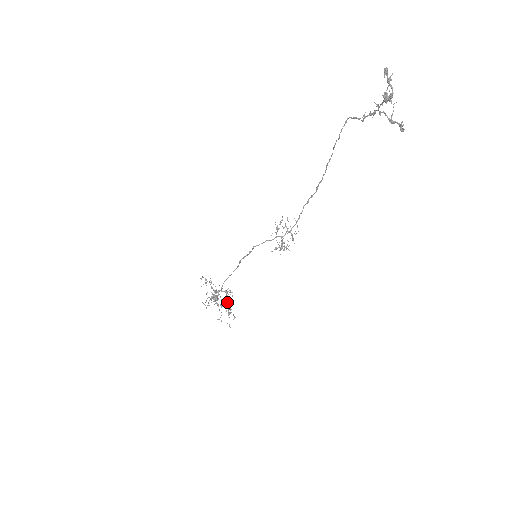
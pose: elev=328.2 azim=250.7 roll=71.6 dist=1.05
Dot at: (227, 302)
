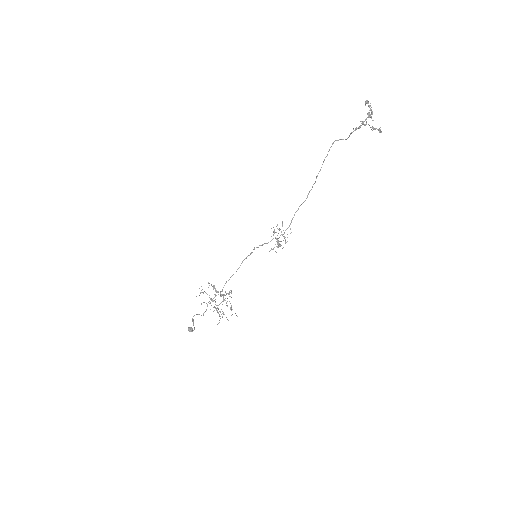
Dot at: (226, 303)
